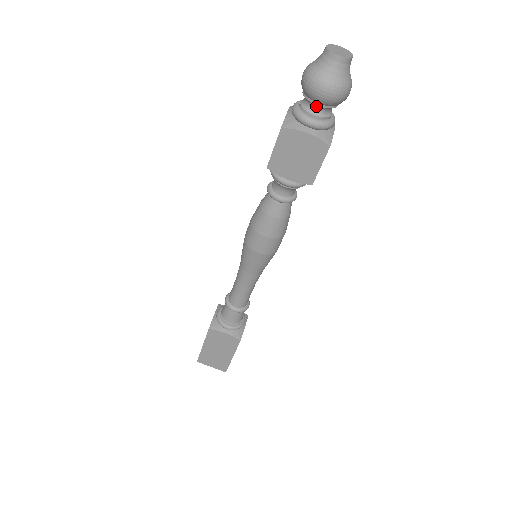
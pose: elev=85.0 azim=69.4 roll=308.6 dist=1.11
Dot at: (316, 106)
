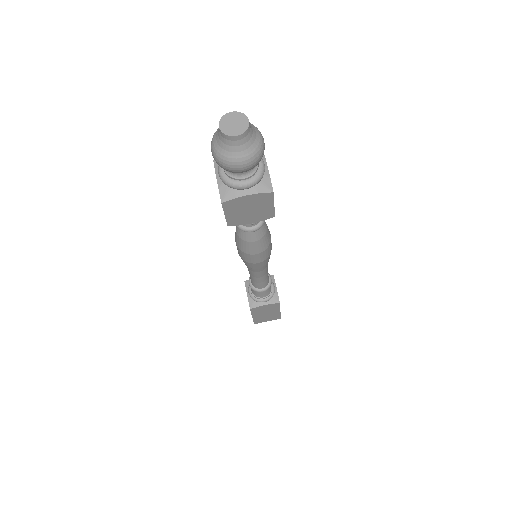
Dot at: occluded
